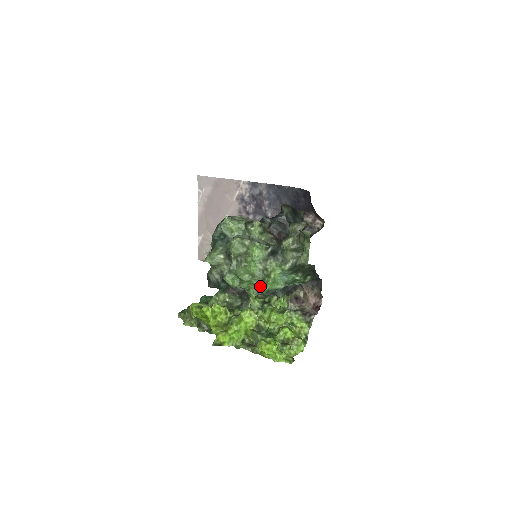
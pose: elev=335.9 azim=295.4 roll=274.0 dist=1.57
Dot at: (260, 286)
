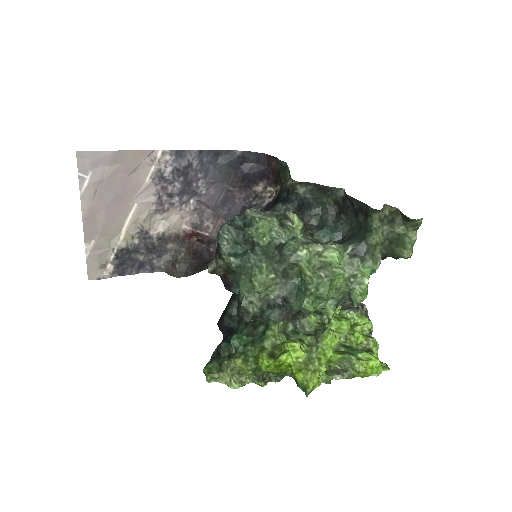
Dot at: (340, 298)
